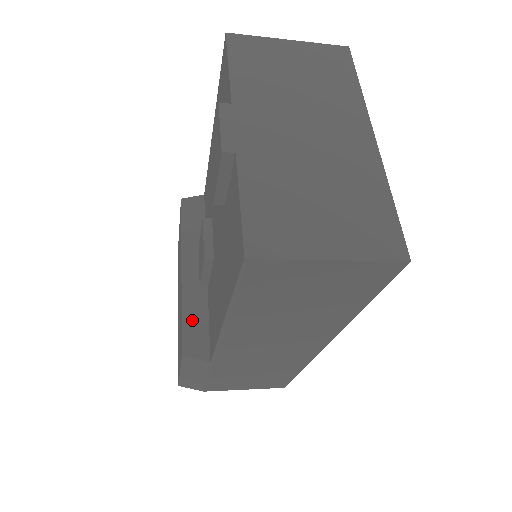
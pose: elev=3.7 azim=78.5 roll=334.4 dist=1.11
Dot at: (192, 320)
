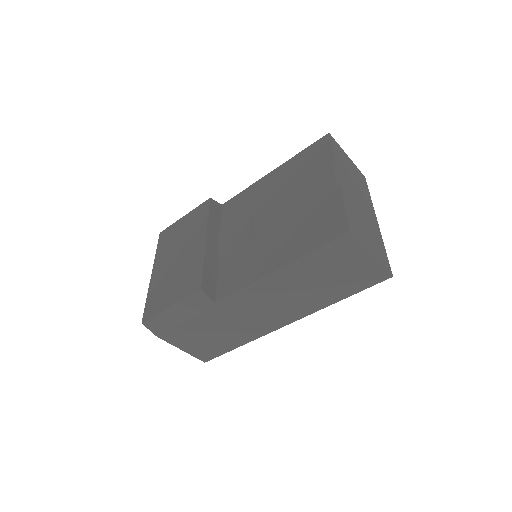
Dot at: (208, 272)
